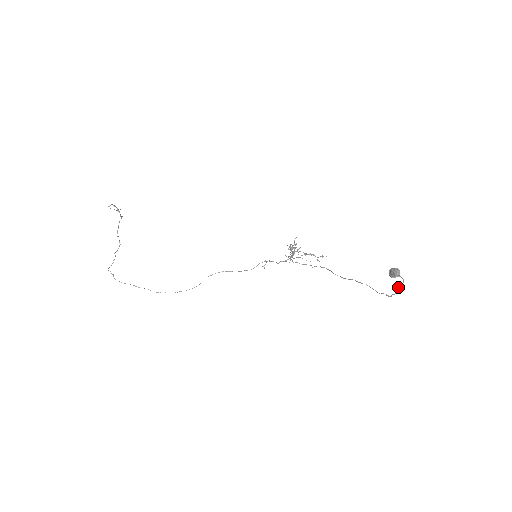
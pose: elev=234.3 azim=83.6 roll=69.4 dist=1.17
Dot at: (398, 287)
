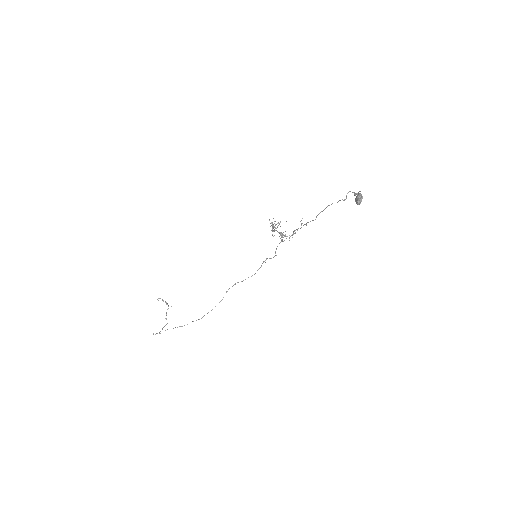
Dot at: (353, 192)
